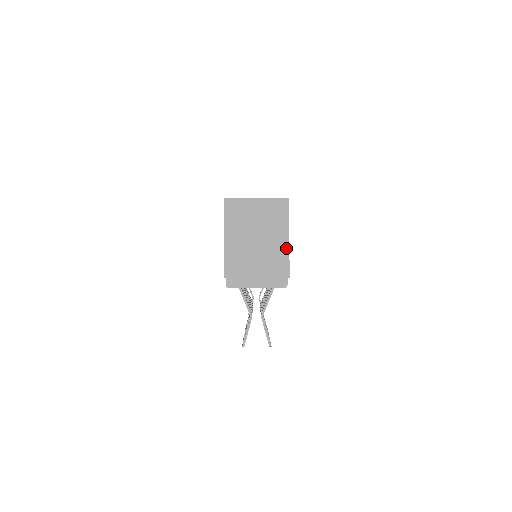
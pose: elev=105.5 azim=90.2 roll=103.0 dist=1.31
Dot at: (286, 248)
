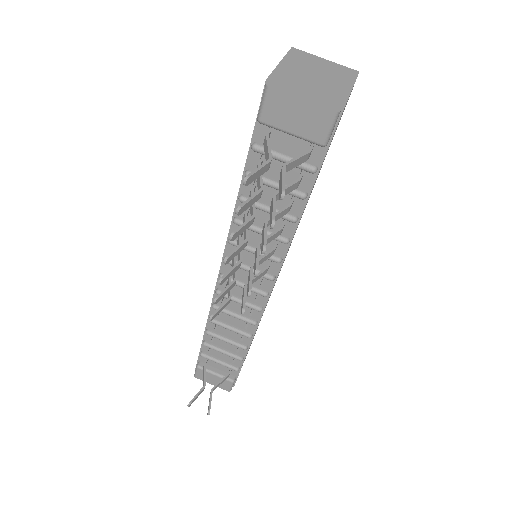
Dot at: (347, 92)
